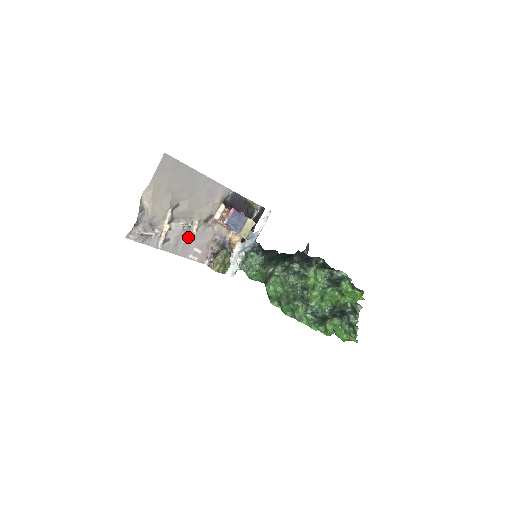
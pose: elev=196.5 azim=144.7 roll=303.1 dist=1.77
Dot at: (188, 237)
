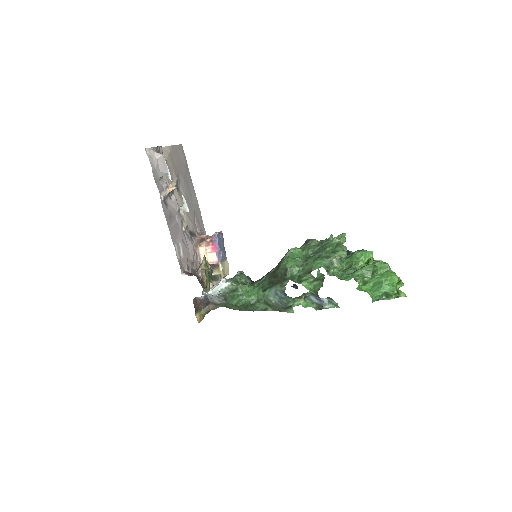
Dot at: (178, 225)
